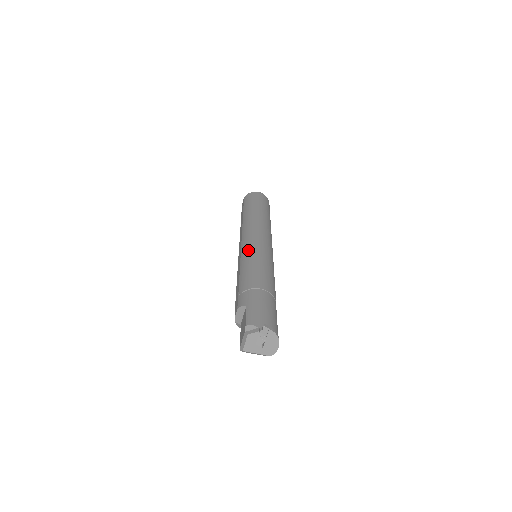
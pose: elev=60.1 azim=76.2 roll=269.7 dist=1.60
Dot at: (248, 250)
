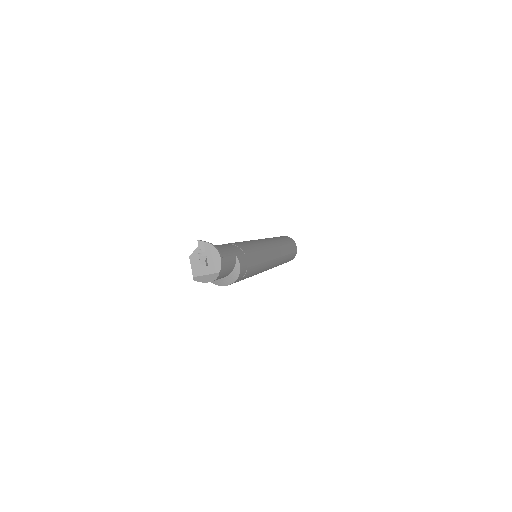
Dot at: occluded
